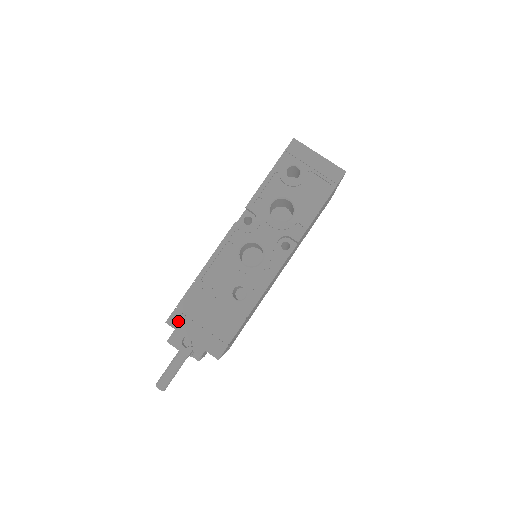
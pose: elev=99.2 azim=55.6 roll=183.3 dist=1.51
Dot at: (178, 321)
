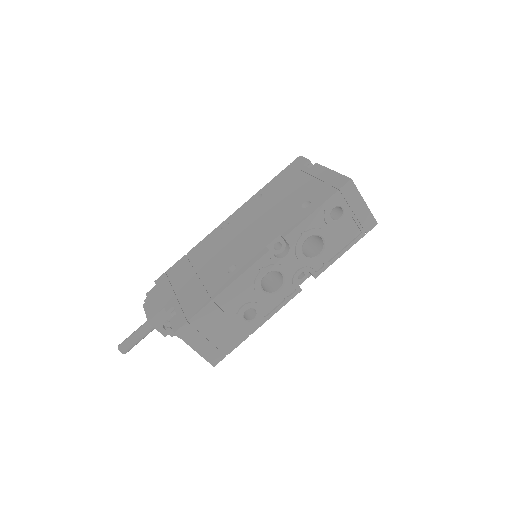
Dot at: (187, 333)
